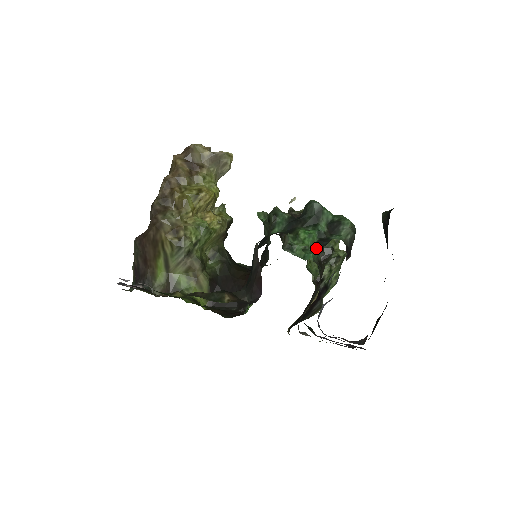
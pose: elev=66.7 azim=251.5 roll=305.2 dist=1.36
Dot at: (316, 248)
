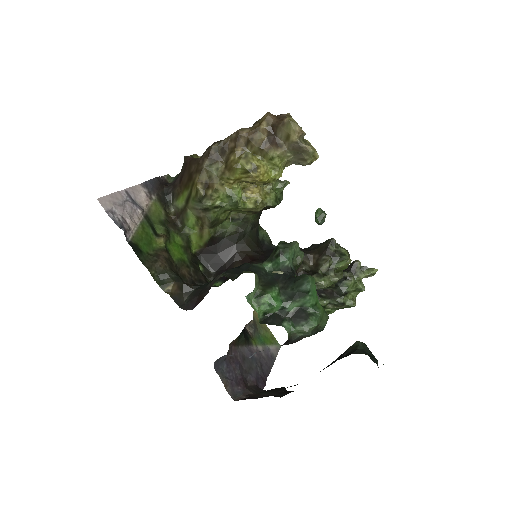
Dot at: (266, 317)
